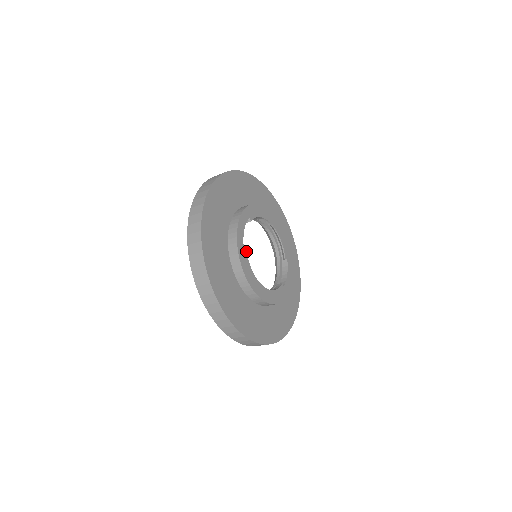
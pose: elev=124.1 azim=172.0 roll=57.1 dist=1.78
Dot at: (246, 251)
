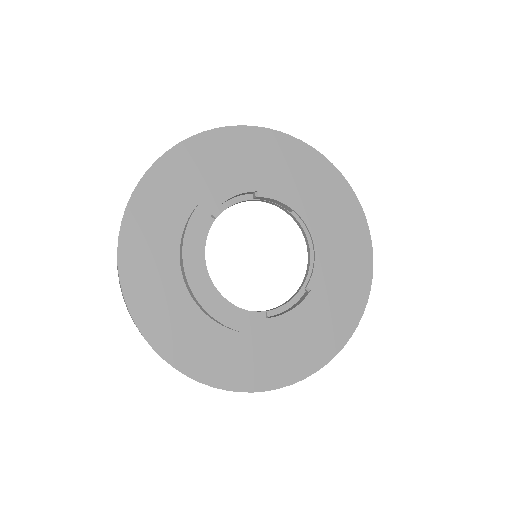
Dot at: occluded
